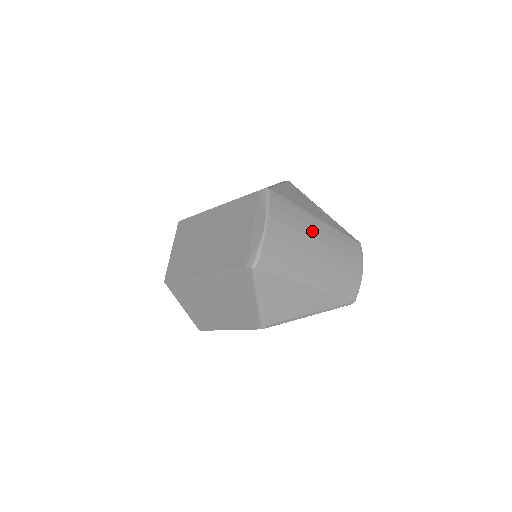
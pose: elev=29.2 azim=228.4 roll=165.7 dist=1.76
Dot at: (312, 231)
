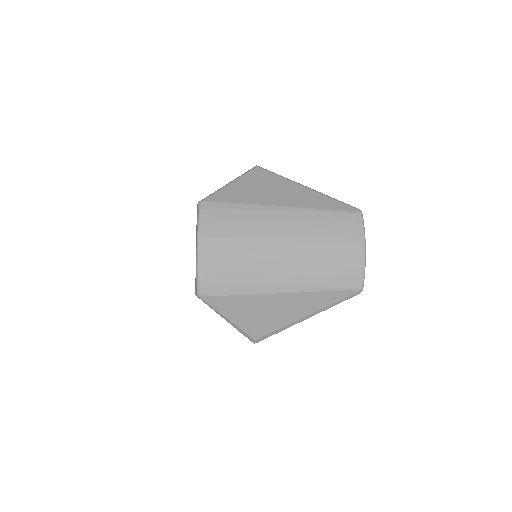
Dot at: (268, 229)
